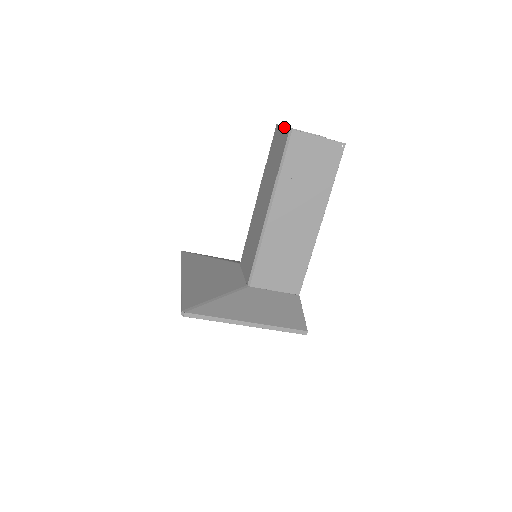
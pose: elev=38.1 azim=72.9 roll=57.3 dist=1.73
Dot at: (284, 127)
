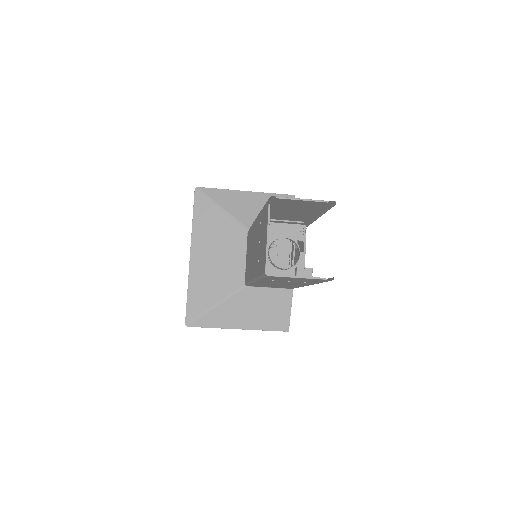
Dot at: (266, 246)
